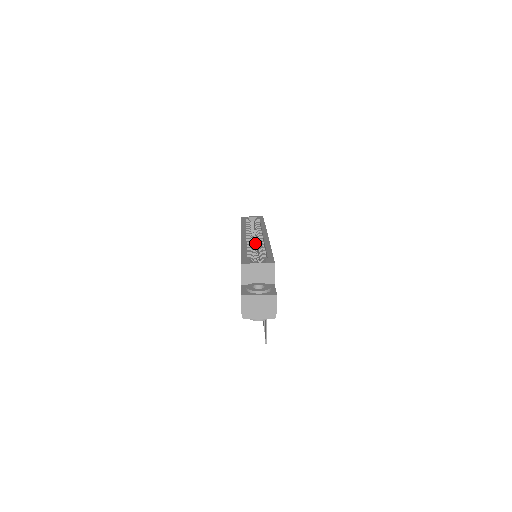
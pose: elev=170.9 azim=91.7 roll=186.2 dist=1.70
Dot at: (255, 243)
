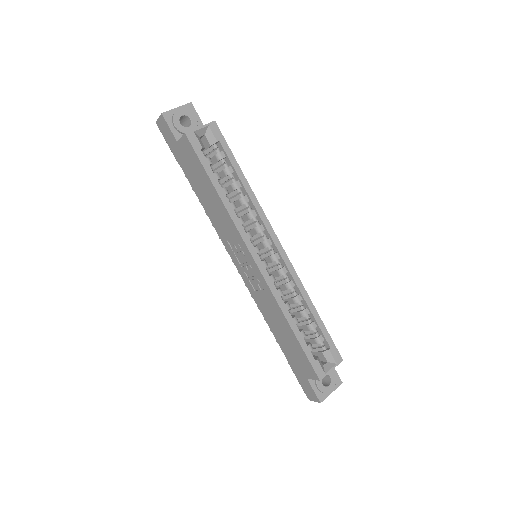
Dot at: occluded
